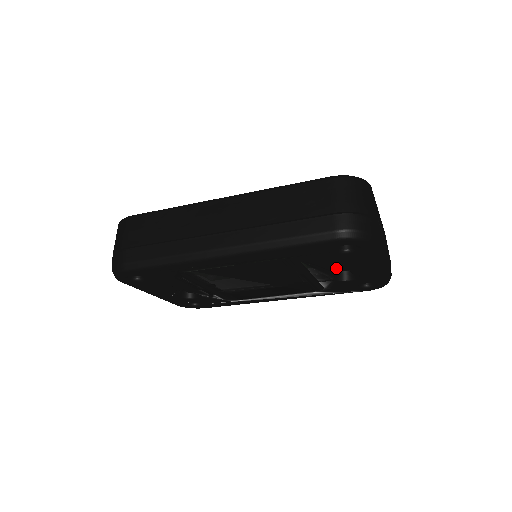
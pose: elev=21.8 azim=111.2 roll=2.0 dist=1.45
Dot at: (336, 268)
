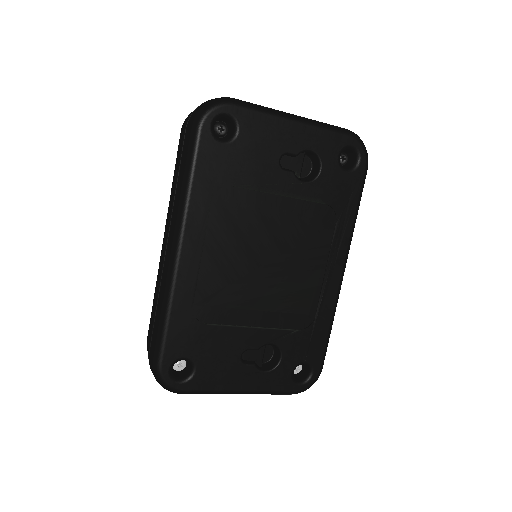
Dot at: (271, 163)
